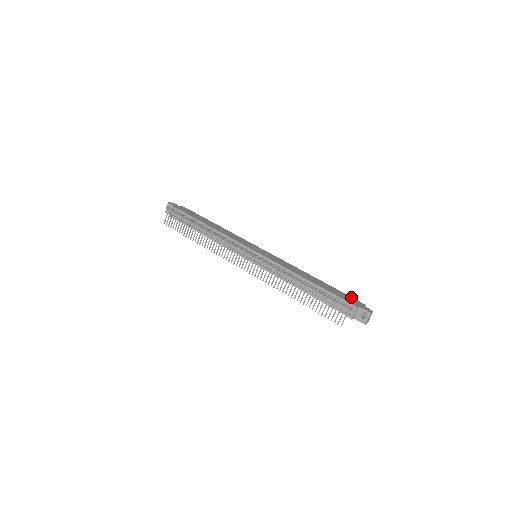
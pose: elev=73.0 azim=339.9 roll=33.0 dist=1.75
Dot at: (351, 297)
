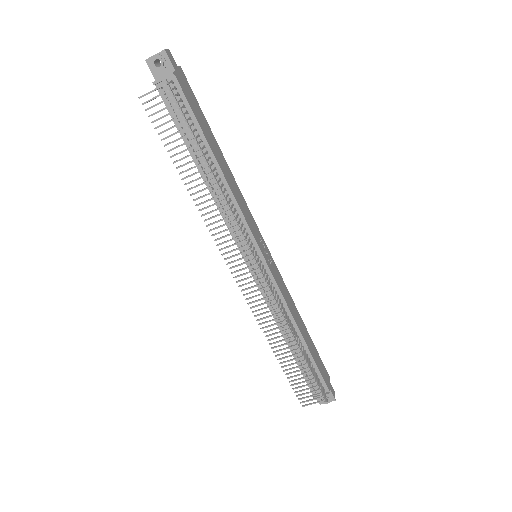
Dot at: occluded
